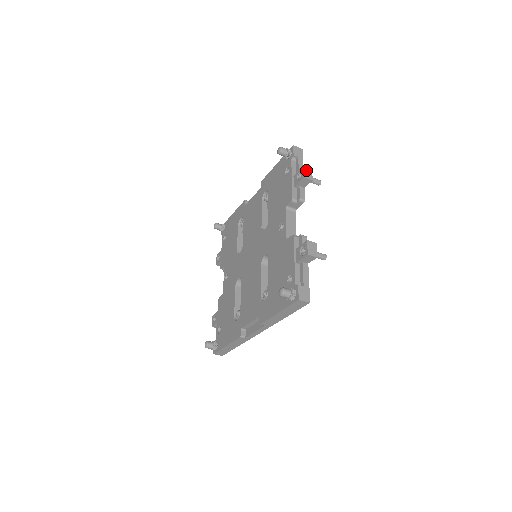
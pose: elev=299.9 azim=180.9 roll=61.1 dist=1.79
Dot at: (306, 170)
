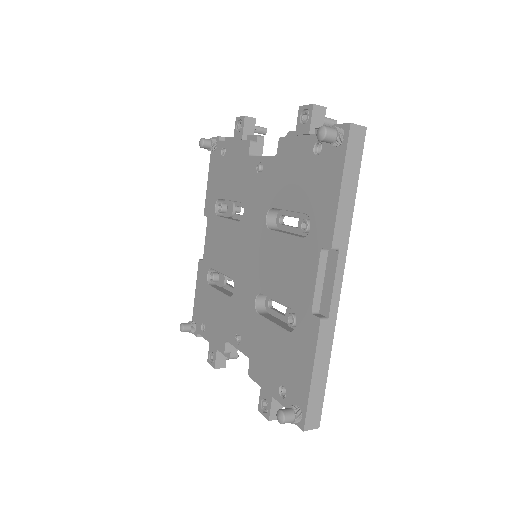
Dot at: occluded
